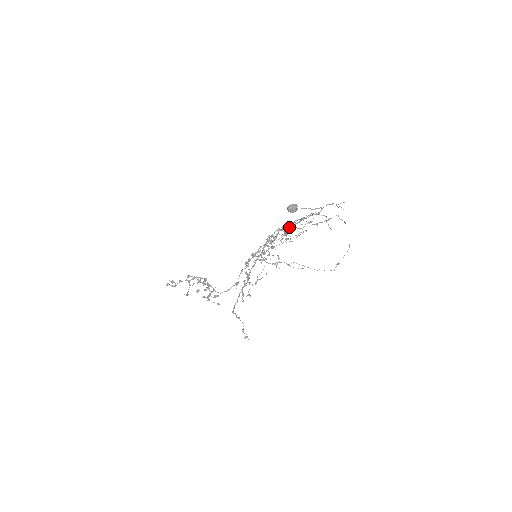
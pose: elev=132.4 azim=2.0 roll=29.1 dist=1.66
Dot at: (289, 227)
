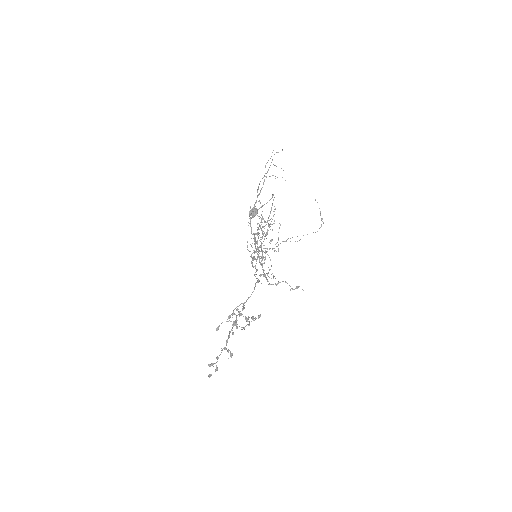
Dot at: occluded
